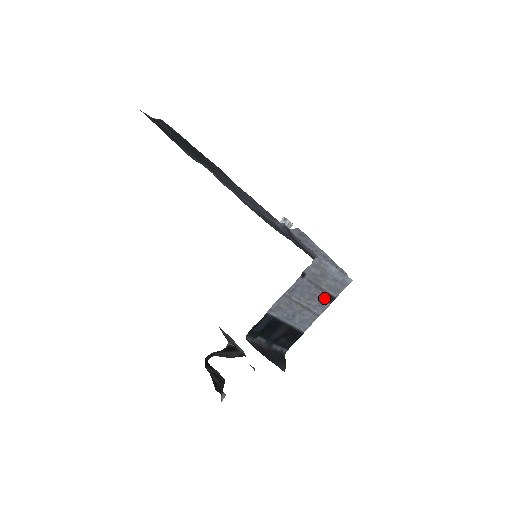
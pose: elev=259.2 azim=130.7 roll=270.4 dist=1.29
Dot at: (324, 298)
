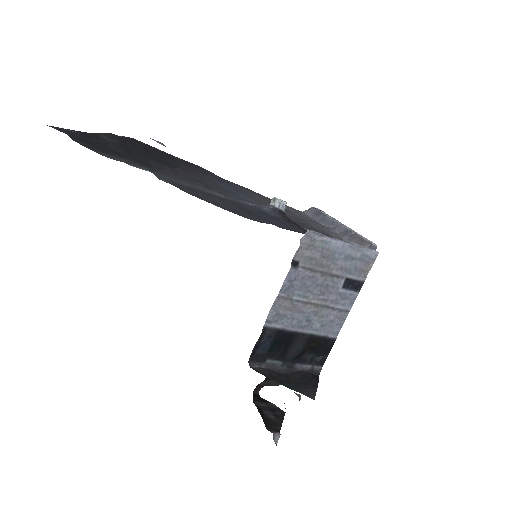
Dot at: (344, 286)
